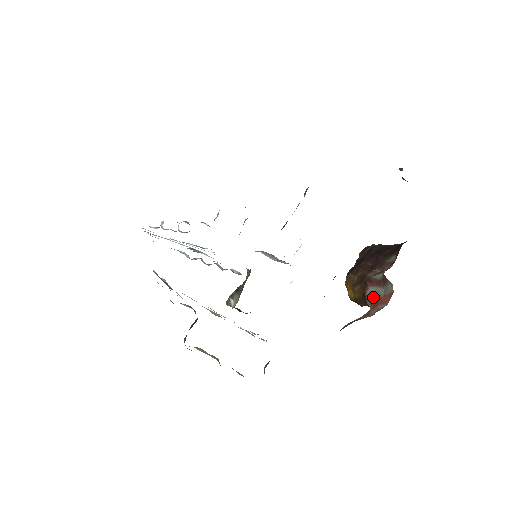
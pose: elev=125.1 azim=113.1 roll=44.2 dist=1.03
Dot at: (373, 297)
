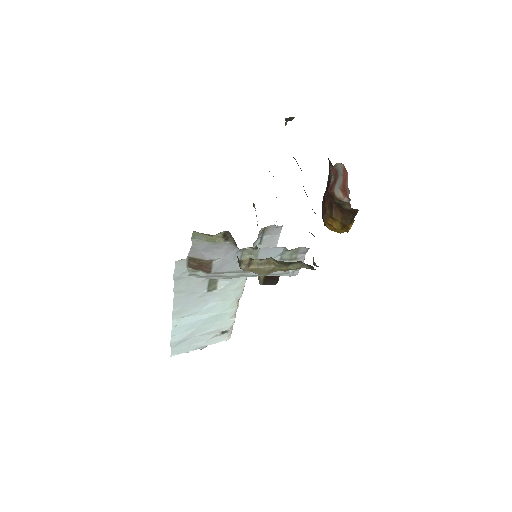
Dot at: (340, 189)
